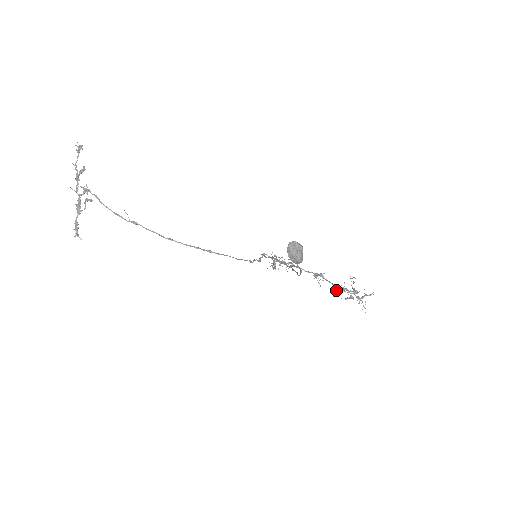
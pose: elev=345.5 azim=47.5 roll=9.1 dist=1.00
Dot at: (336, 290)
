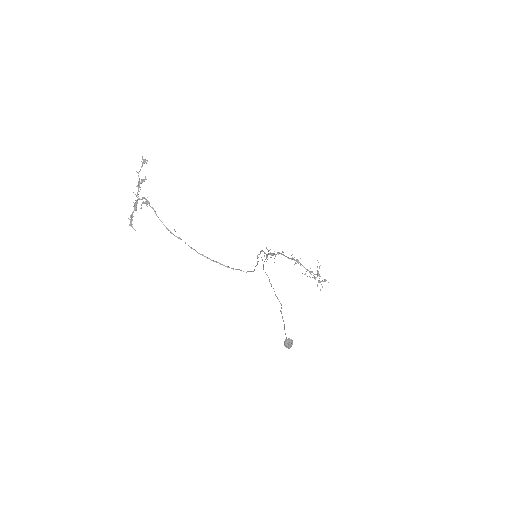
Dot at: occluded
